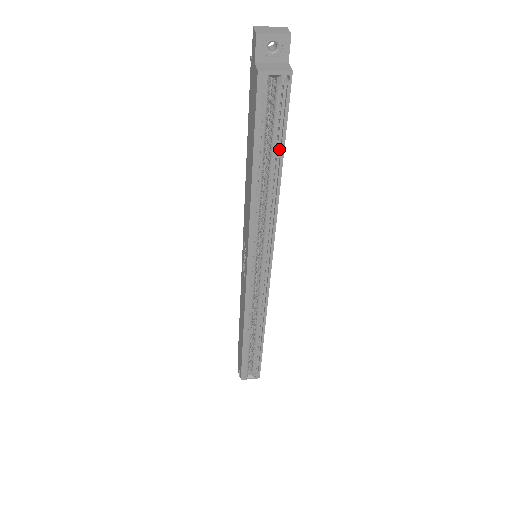
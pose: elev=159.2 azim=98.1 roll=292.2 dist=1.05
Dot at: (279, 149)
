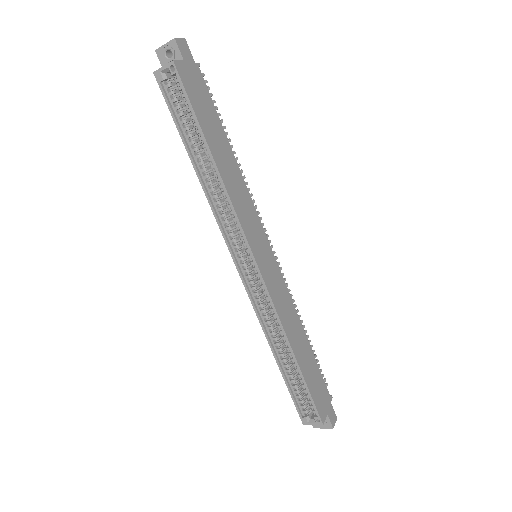
Dot at: (200, 131)
